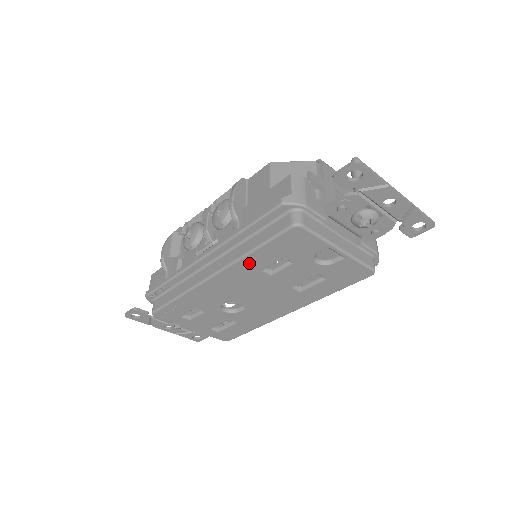
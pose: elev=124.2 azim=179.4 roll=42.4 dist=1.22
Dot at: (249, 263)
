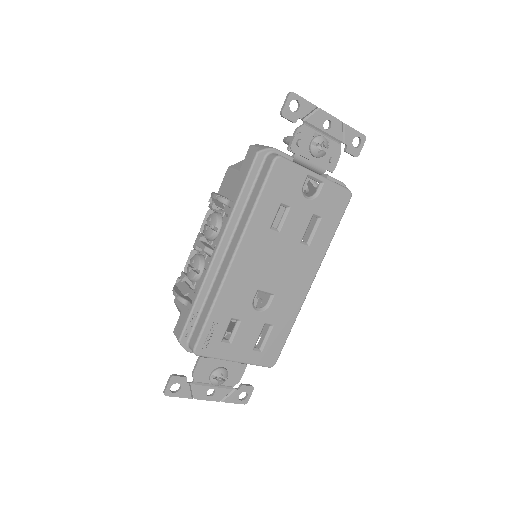
Dot at: (257, 223)
